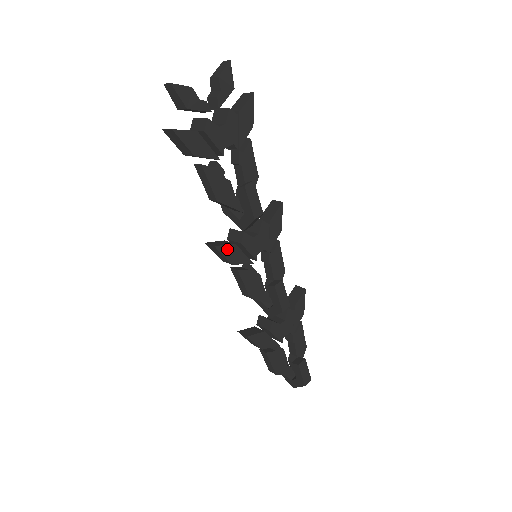
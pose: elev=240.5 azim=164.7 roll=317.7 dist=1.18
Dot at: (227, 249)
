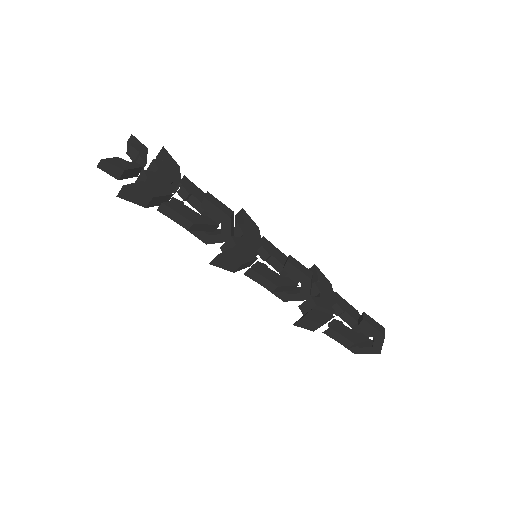
Dot at: (229, 254)
